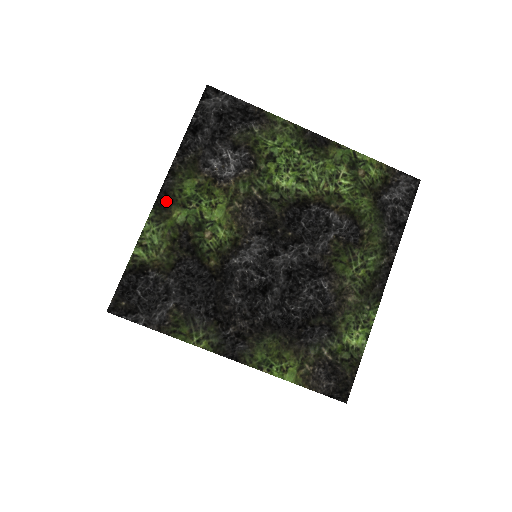
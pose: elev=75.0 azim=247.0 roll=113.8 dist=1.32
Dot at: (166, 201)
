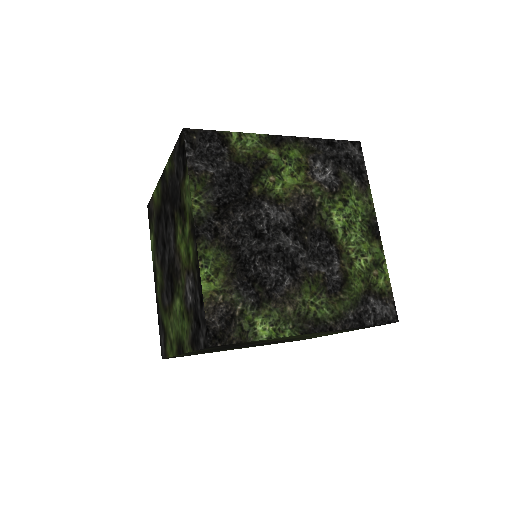
Dot at: (277, 142)
